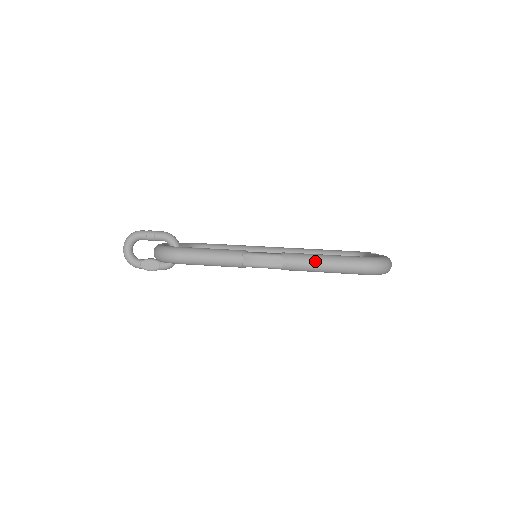
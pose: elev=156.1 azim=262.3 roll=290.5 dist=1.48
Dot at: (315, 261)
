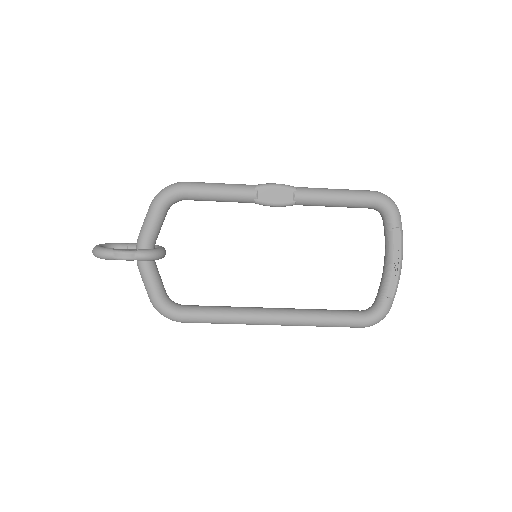
Dot at: (326, 189)
